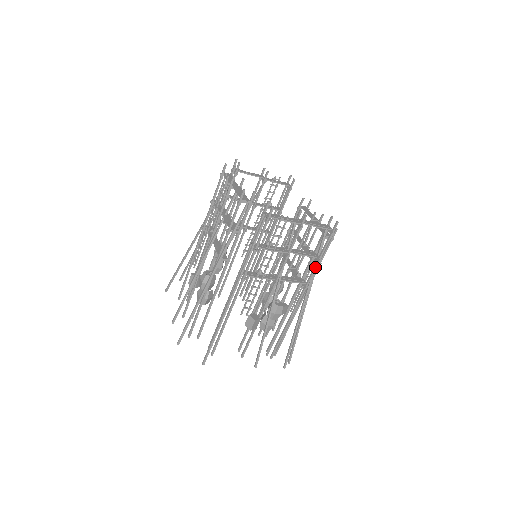
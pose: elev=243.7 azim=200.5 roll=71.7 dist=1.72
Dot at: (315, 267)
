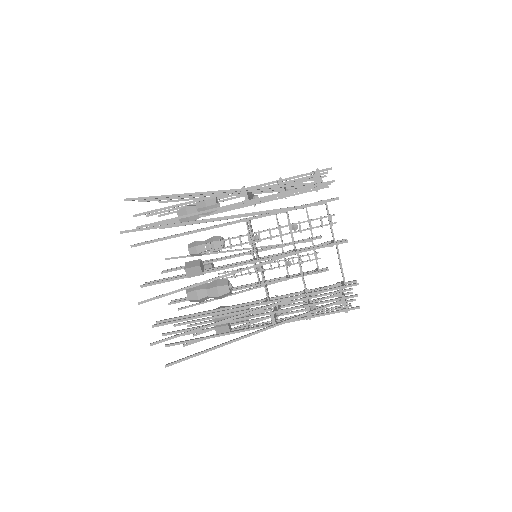
Dot at: occluded
